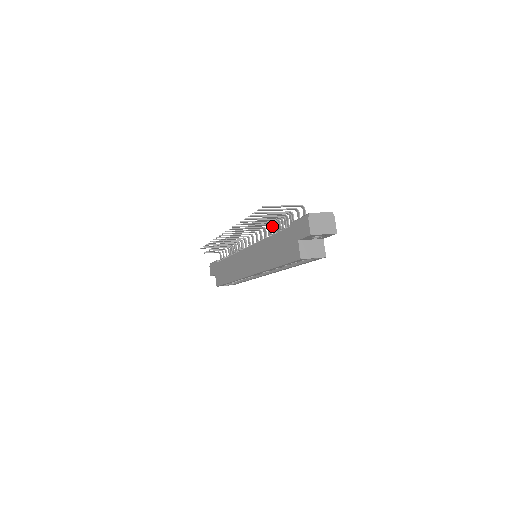
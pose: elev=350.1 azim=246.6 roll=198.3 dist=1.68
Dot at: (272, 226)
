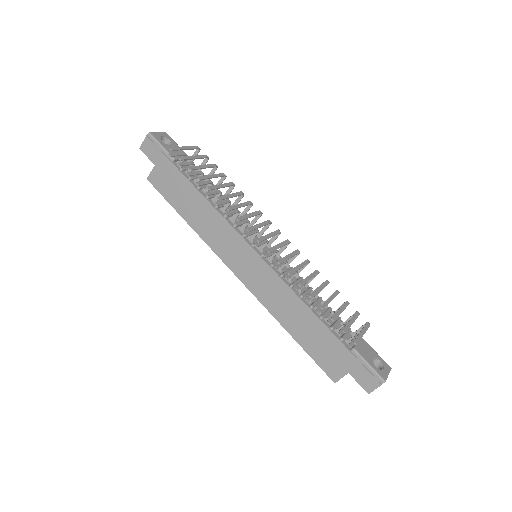
Dot at: occluded
